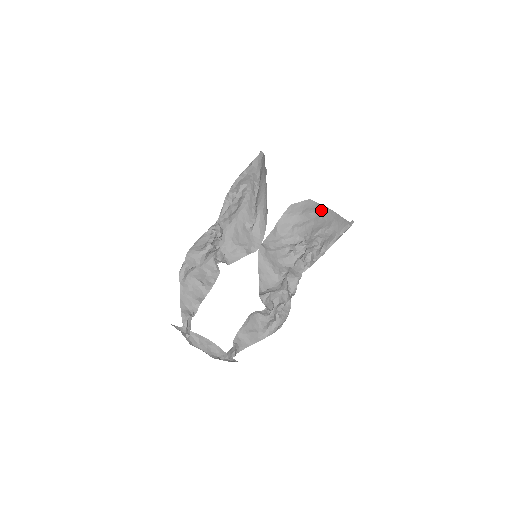
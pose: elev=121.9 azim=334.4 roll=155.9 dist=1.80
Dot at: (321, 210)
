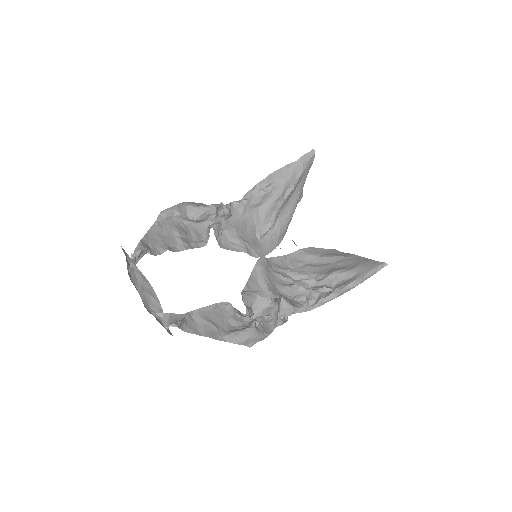
Dot at: (347, 255)
